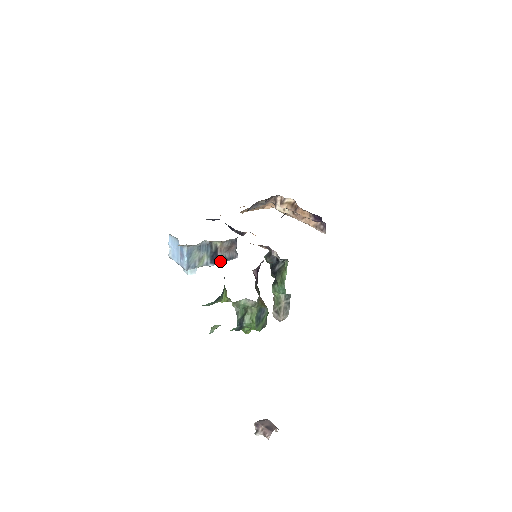
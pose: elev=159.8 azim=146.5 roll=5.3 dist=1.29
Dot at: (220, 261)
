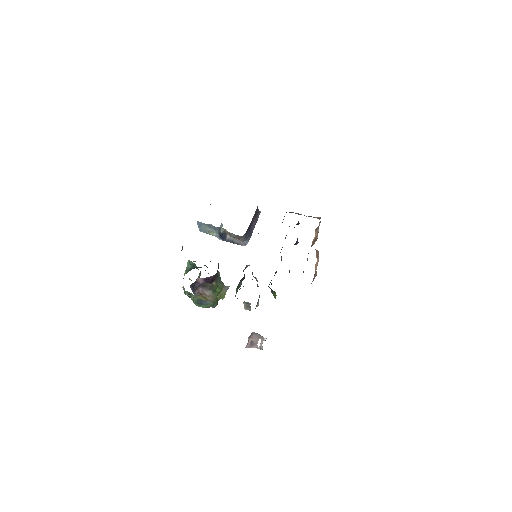
Dot at: (228, 241)
